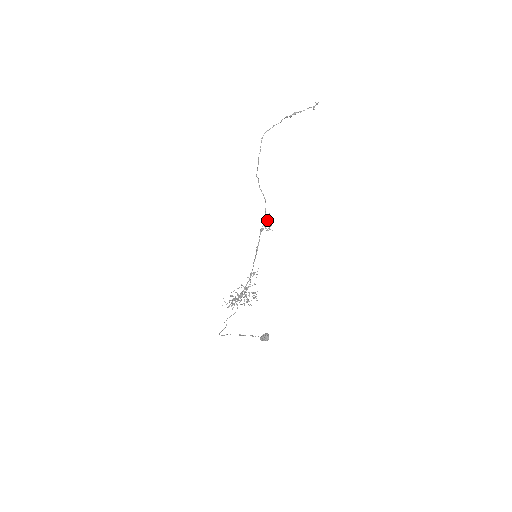
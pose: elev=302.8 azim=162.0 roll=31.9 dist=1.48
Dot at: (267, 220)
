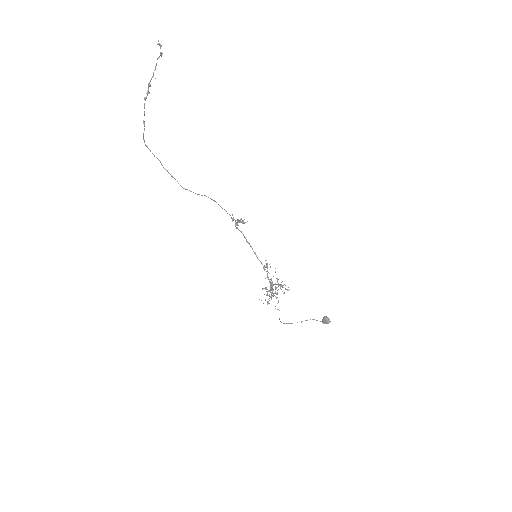
Dot at: occluded
